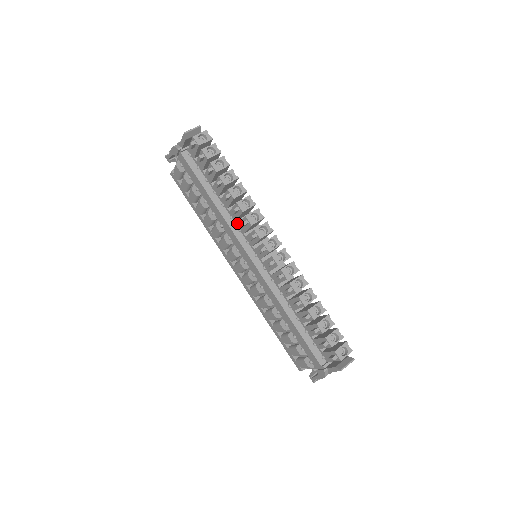
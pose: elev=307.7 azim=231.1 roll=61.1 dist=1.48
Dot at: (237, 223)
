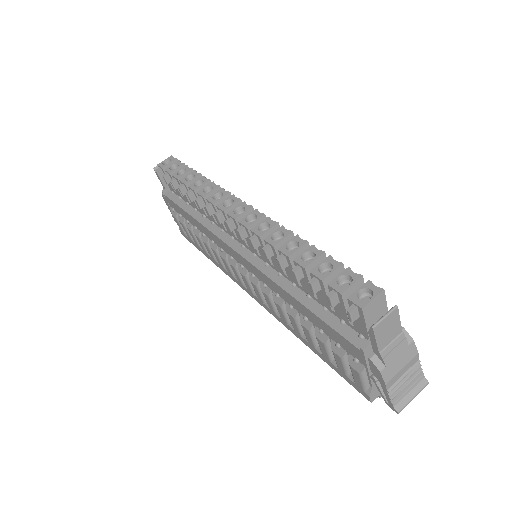
Dot at: (217, 223)
